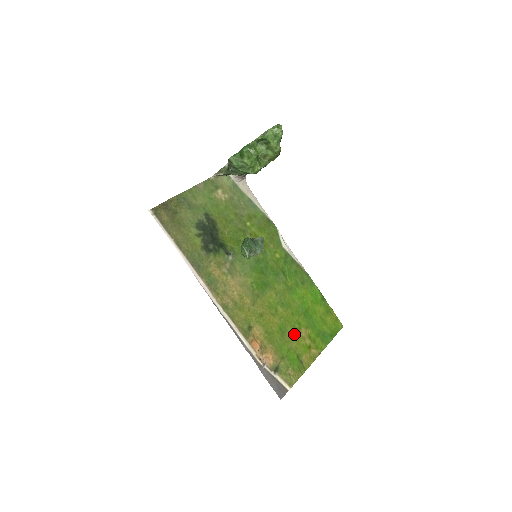
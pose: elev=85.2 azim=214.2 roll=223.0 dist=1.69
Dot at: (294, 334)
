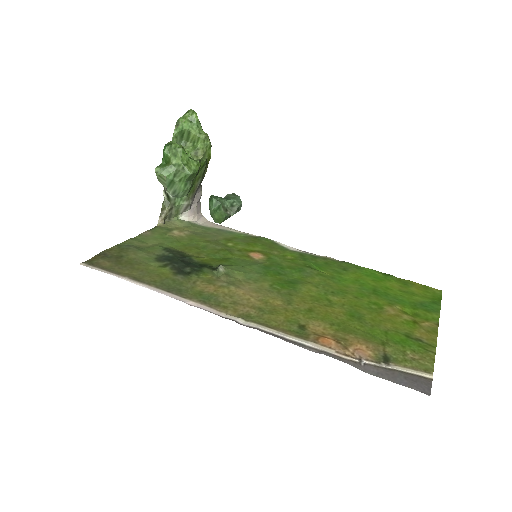
Dot at: (378, 315)
